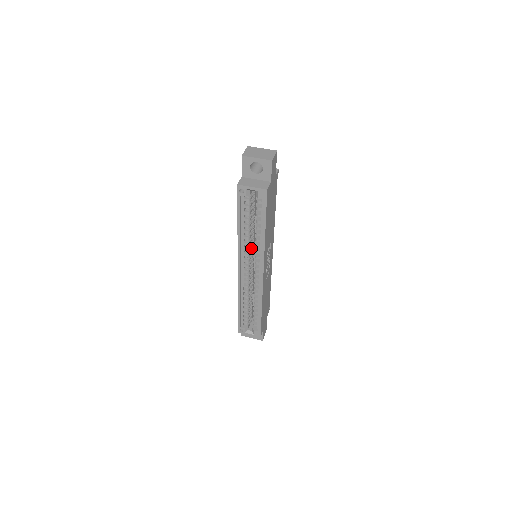
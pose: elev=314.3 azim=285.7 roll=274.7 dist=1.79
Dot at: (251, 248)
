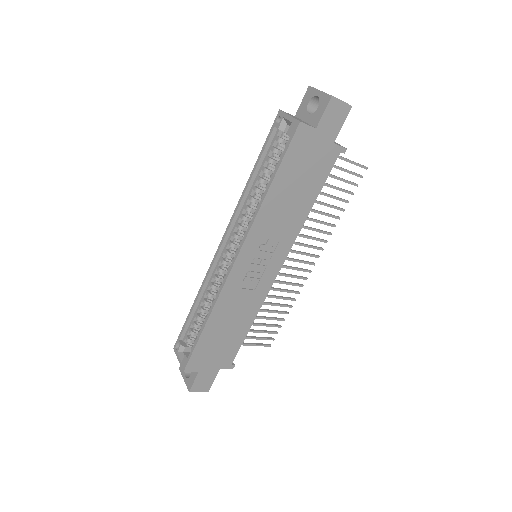
Dot at: occluded
